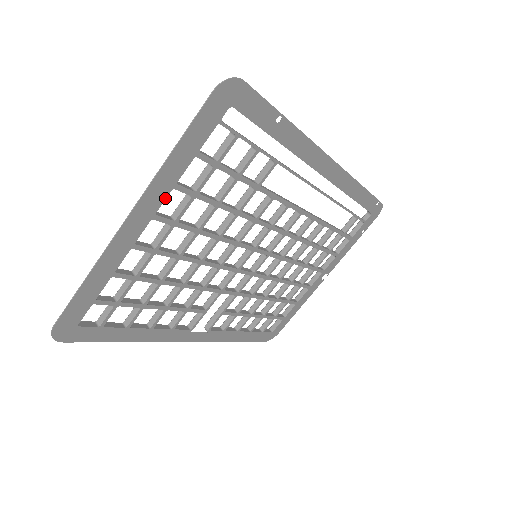
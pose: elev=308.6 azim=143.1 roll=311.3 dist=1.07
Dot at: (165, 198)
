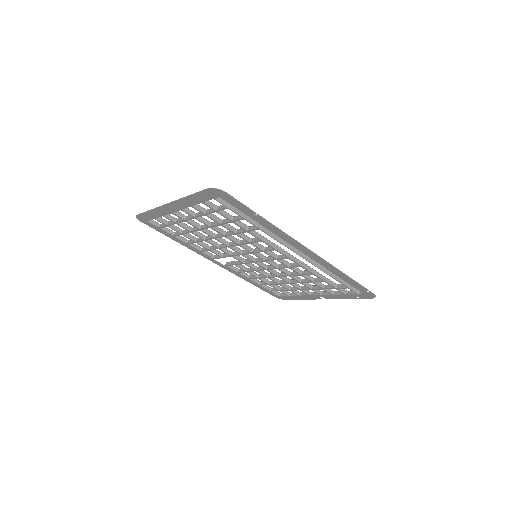
Dot at: (187, 207)
